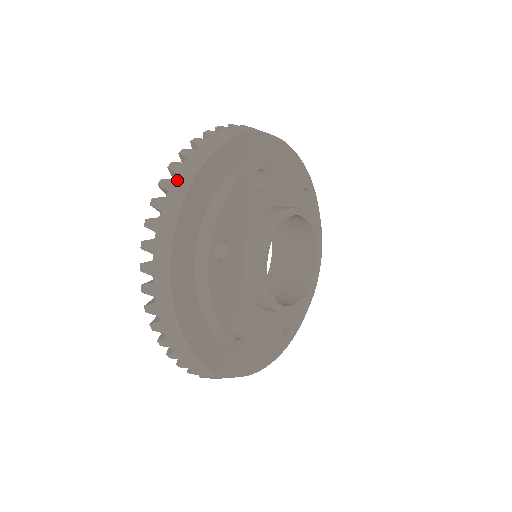
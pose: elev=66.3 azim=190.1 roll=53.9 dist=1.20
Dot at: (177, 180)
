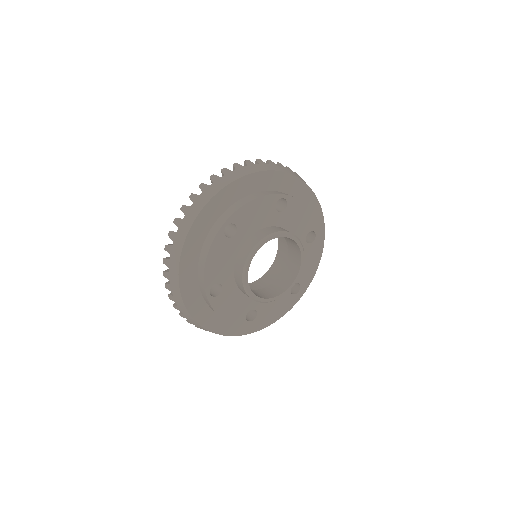
Dot at: (171, 260)
